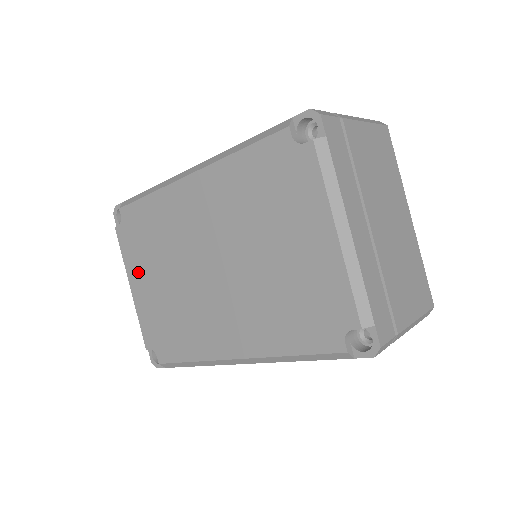
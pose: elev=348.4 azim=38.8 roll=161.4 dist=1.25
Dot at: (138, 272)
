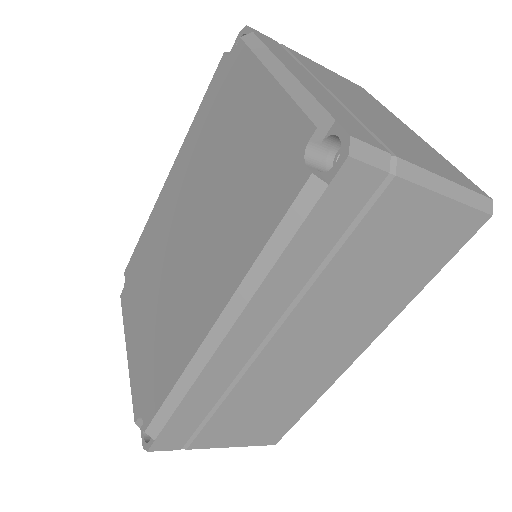
Dot at: (133, 323)
